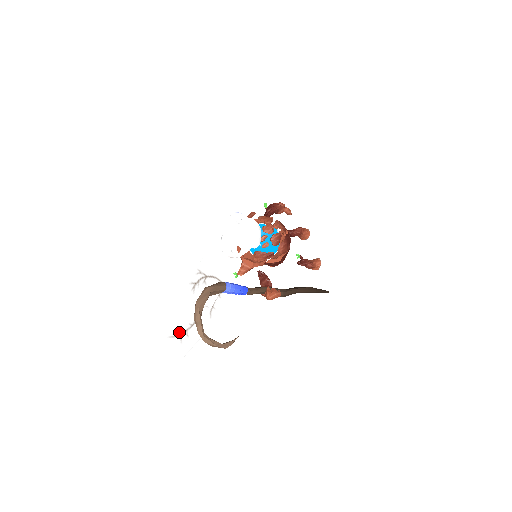
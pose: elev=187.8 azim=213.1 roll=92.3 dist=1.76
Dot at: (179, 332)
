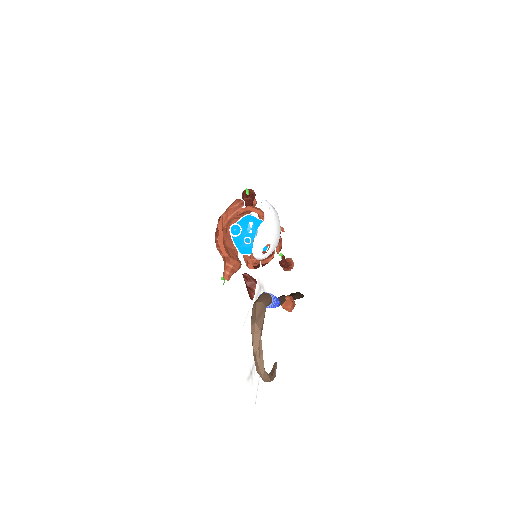
Dot at: (250, 370)
